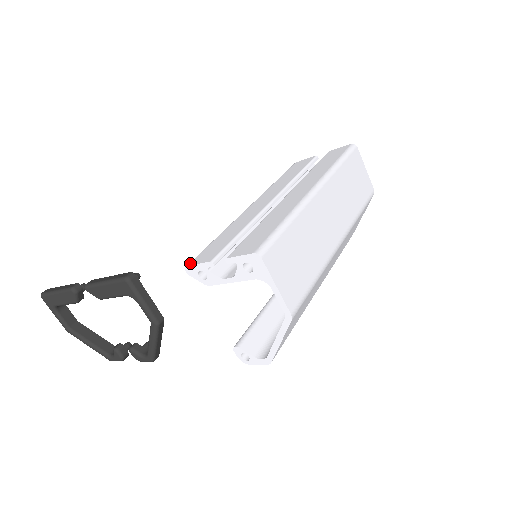
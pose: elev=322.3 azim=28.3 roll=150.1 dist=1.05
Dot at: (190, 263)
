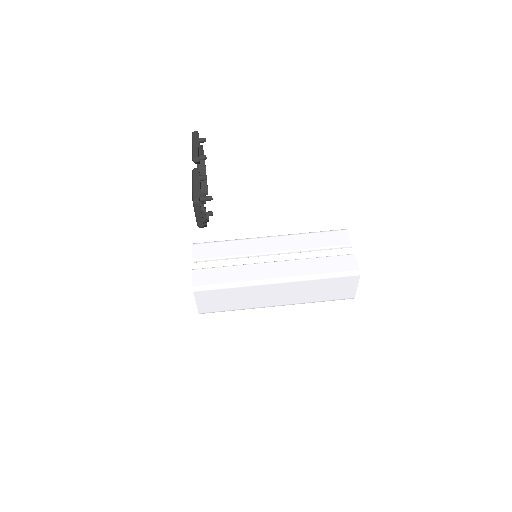
Dot at: (195, 245)
